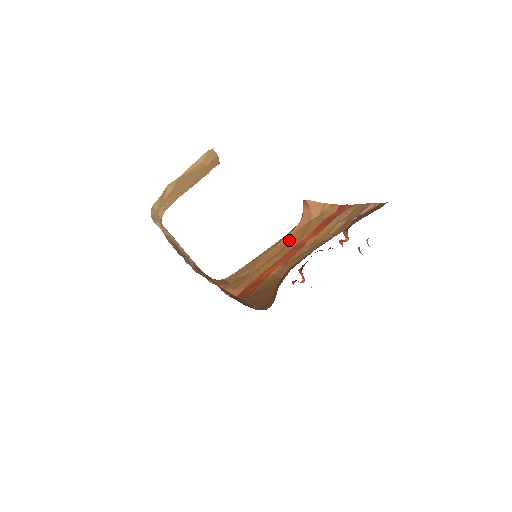
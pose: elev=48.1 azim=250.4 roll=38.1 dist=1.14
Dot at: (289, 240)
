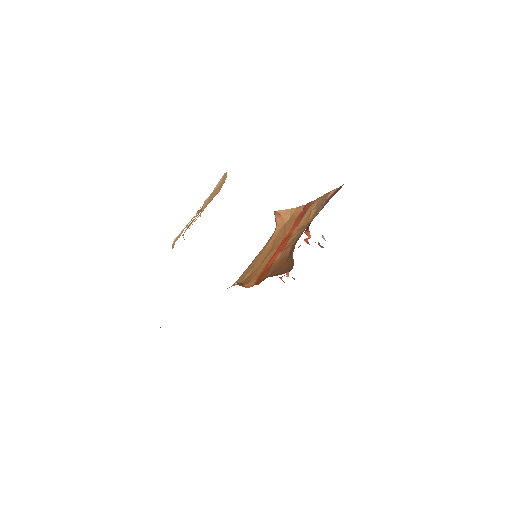
Dot at: (274, 241)
